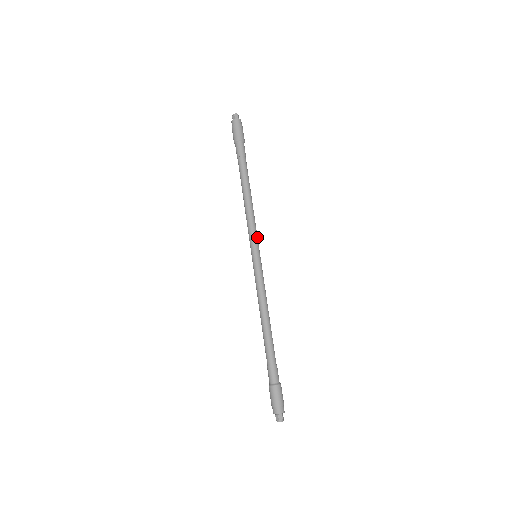
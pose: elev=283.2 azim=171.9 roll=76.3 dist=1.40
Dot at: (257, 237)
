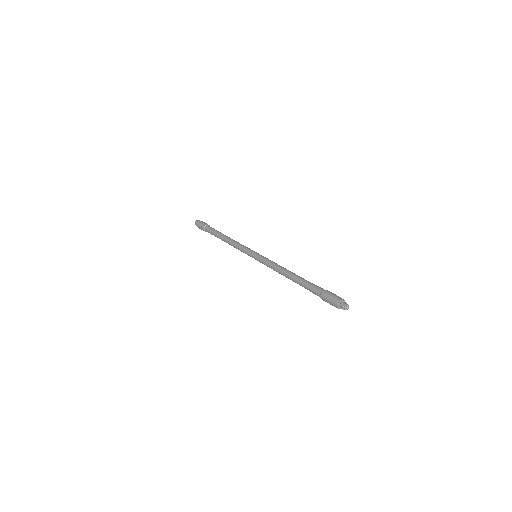
Dot at: occluded
